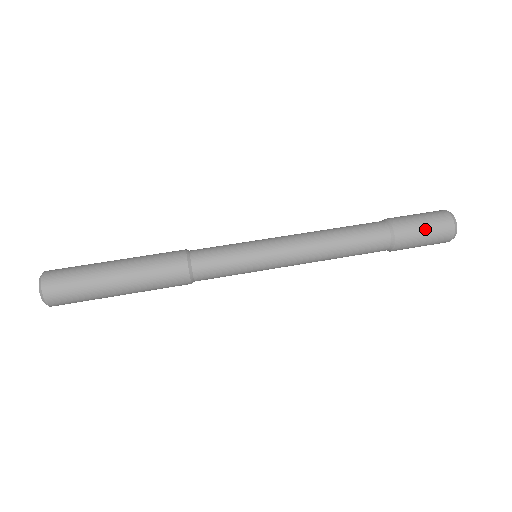
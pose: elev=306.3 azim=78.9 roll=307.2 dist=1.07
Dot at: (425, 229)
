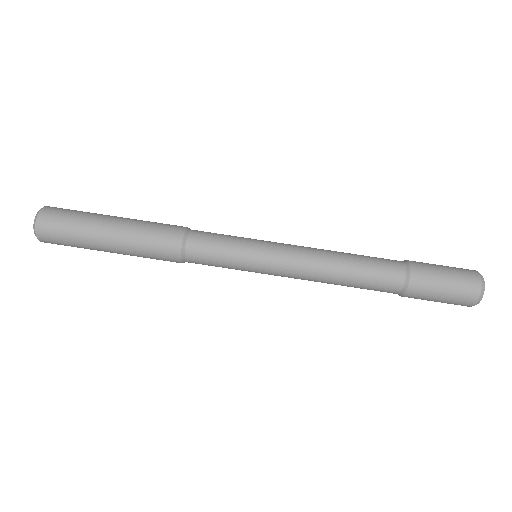
Dot at: (442, 297)
